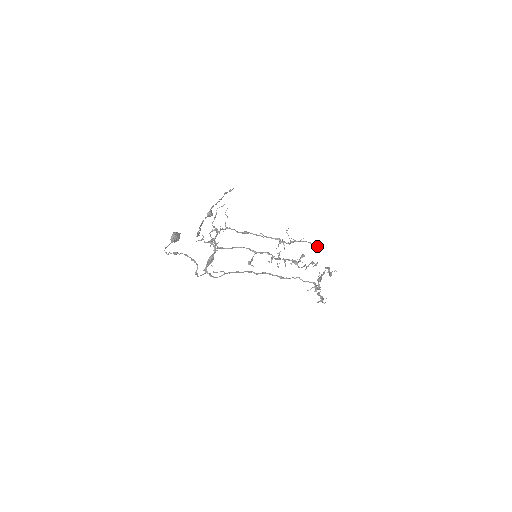
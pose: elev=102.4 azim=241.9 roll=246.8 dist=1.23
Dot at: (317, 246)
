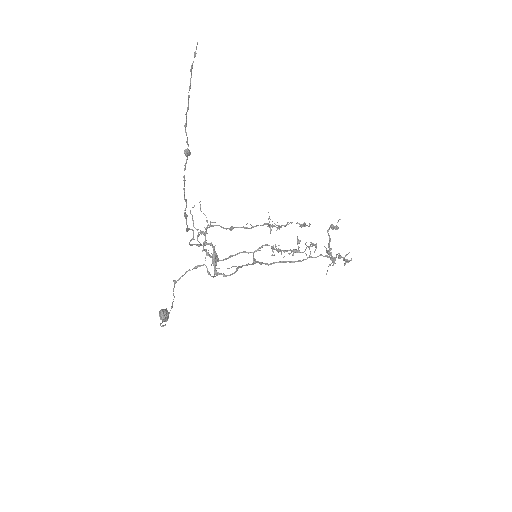
Dot at: (305, 225)
